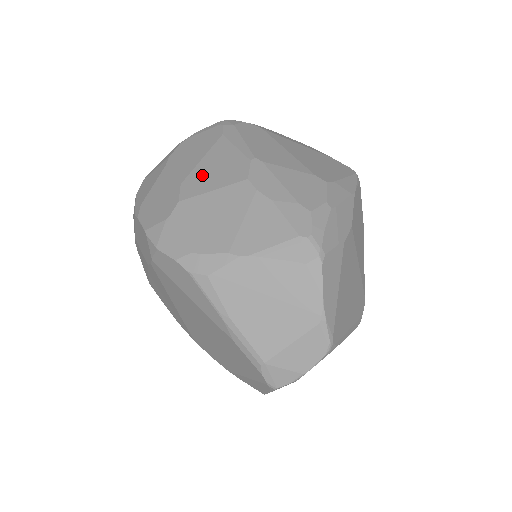
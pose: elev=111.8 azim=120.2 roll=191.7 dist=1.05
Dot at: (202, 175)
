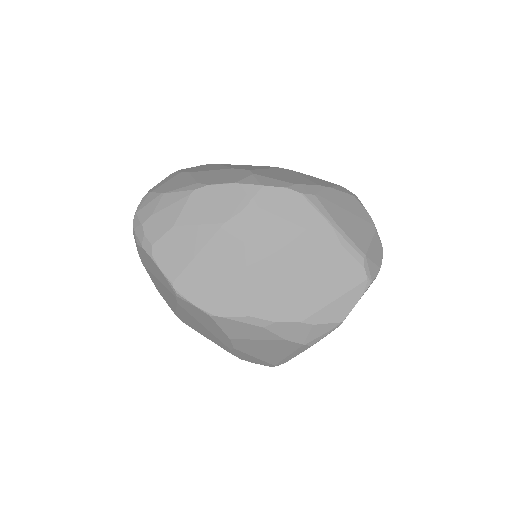
Dot at: (243, 167)
